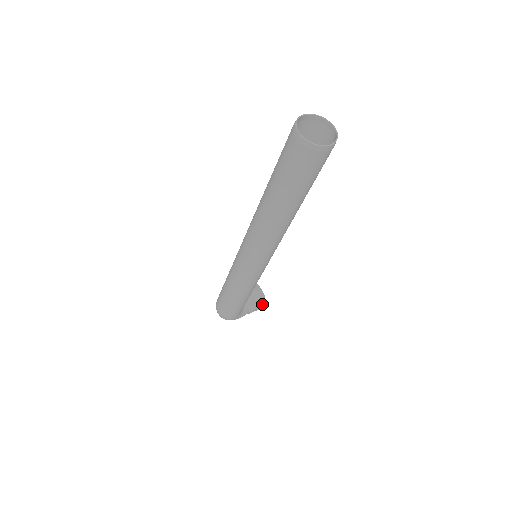
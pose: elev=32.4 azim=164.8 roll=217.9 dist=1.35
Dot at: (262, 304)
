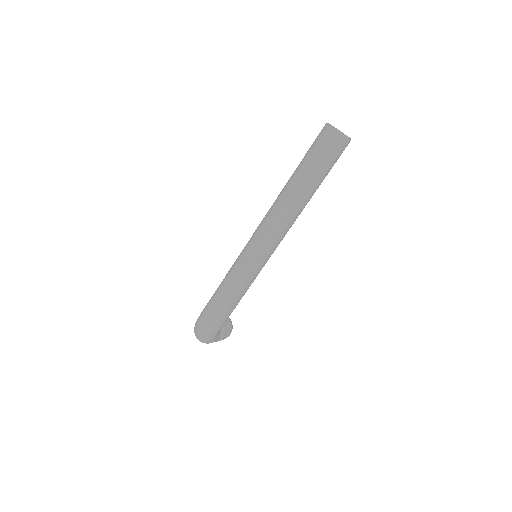
Dot at: (230, 331)
